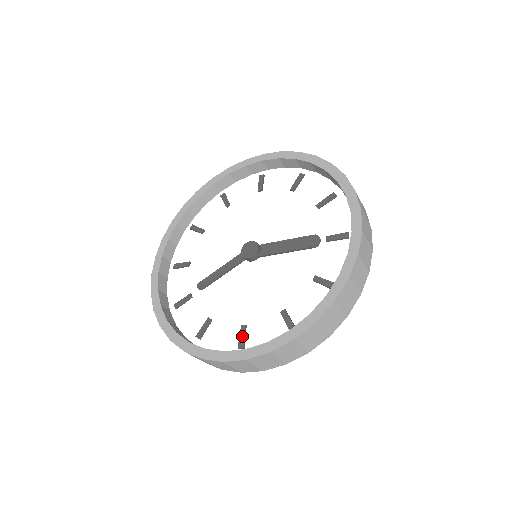
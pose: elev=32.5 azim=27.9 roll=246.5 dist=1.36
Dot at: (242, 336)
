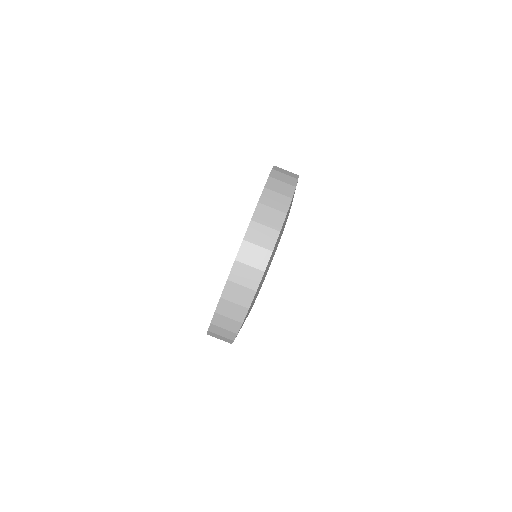
Dot at: occluded
